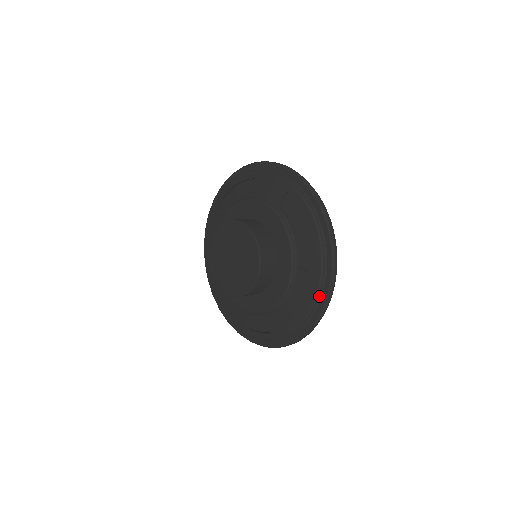
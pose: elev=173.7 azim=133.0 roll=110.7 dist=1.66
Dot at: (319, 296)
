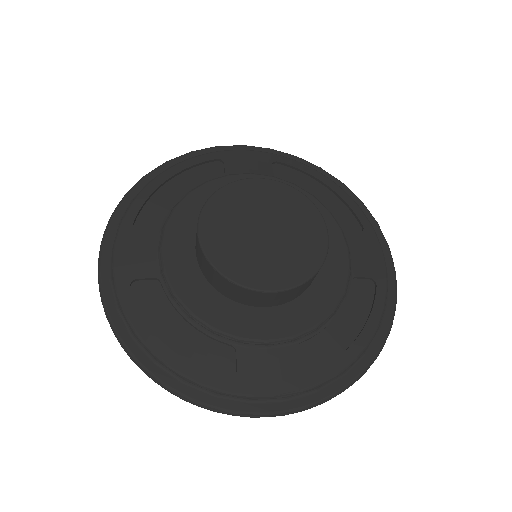
Dot at: (383, 257)
